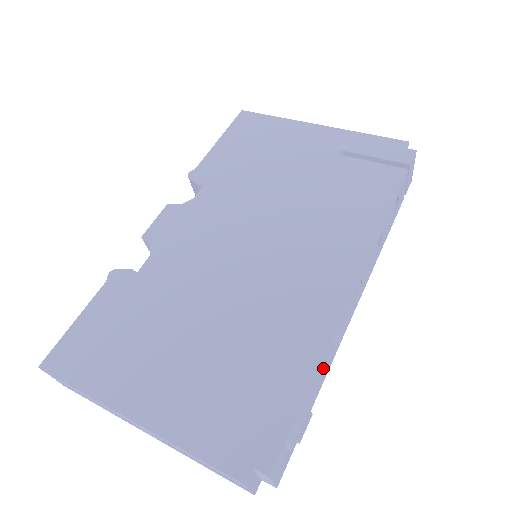
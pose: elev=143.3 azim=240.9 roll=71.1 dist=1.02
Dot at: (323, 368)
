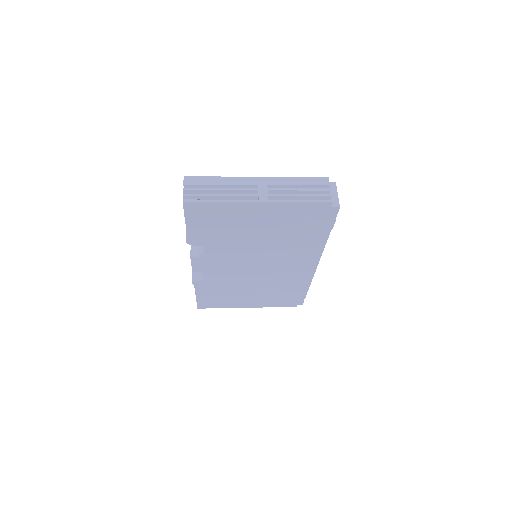
Dot at: occluded
